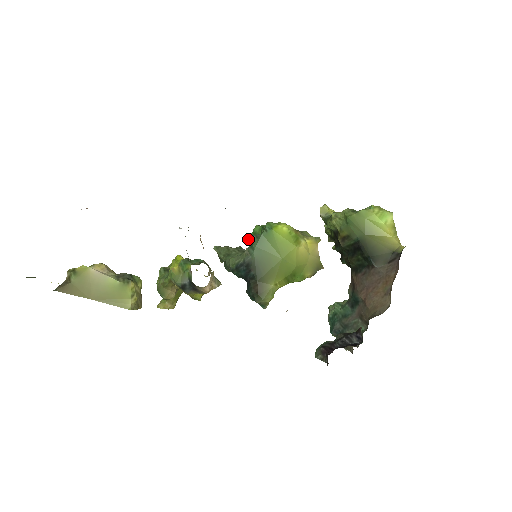
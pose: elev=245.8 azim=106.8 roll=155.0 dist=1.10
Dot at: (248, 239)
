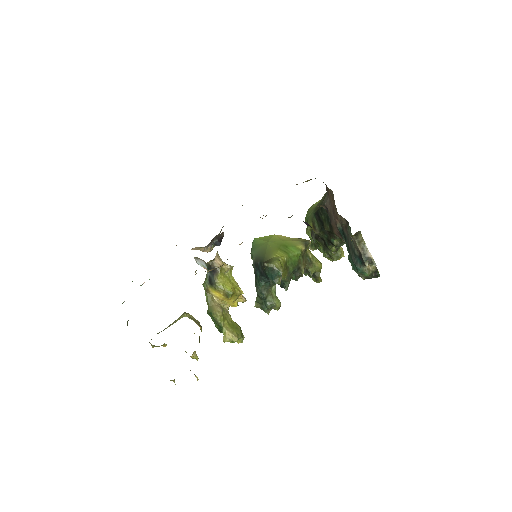
Dot at: occluded
